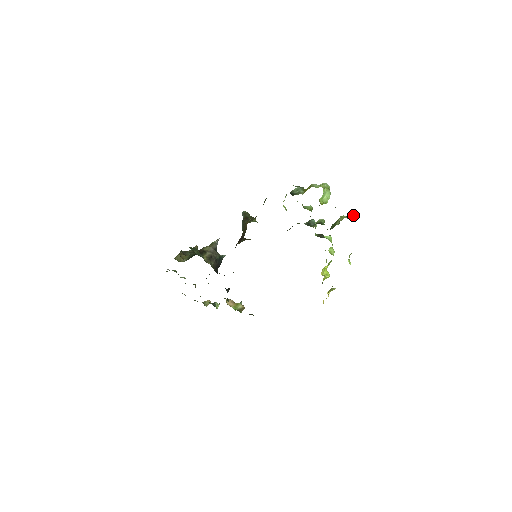
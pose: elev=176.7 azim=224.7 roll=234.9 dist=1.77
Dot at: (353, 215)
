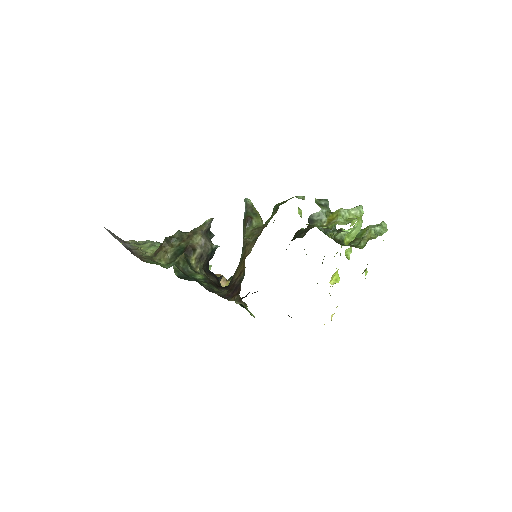
Dot at: (386, 226)
